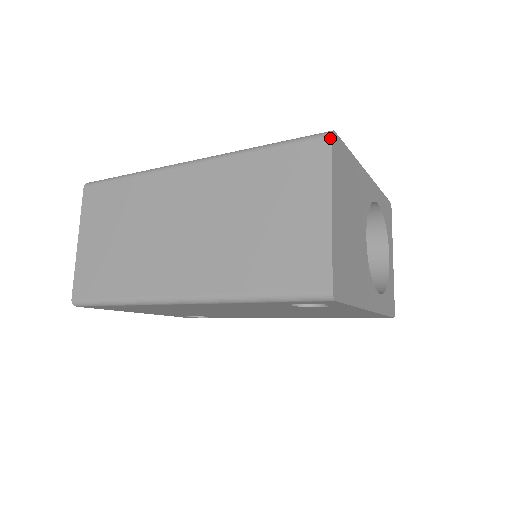
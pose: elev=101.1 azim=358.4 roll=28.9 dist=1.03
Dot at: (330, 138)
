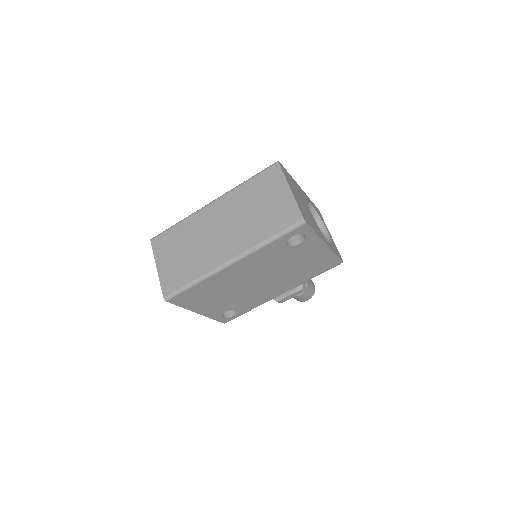
Dot at: (278, 163)
